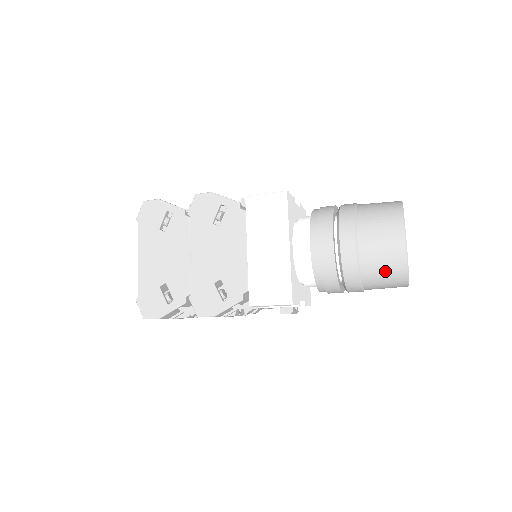
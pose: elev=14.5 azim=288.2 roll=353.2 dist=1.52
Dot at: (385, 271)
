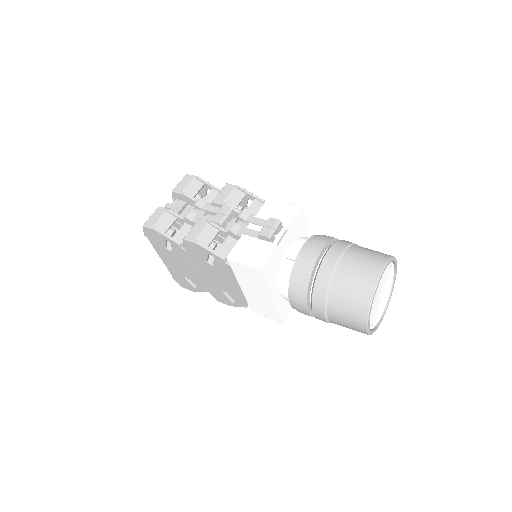
Dot at: occluded
